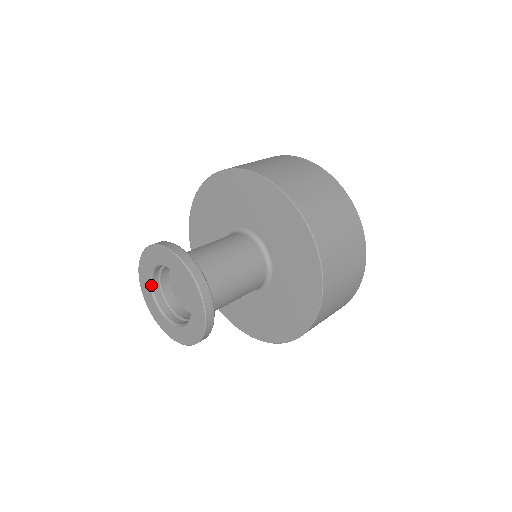
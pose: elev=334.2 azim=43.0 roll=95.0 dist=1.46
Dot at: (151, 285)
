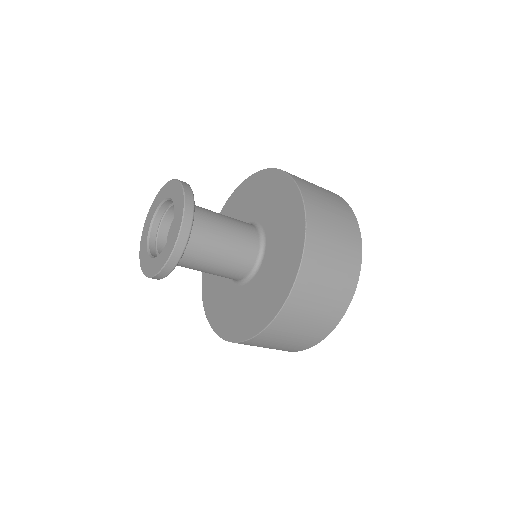
Dot at: (154, 217)
